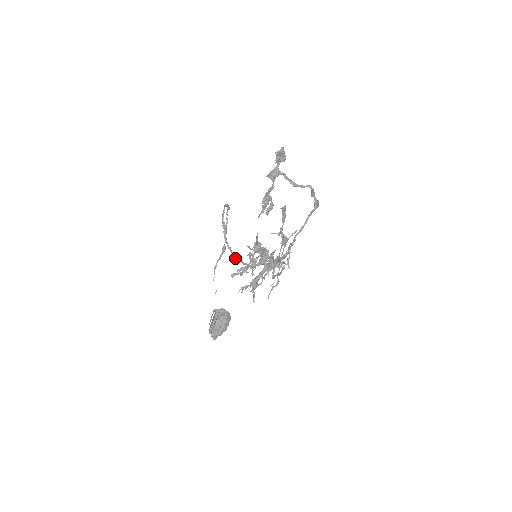
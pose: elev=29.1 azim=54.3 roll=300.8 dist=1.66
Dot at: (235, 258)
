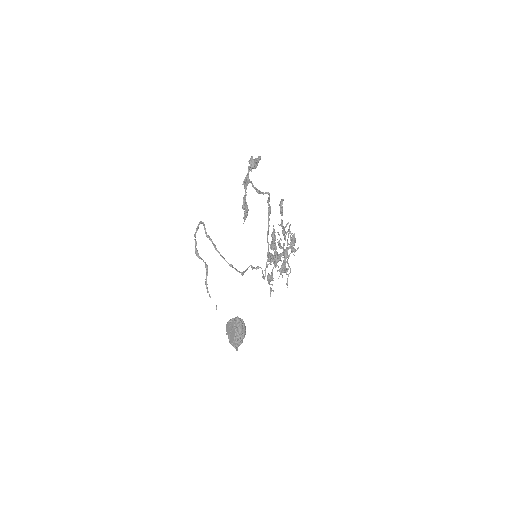
Dot at: (231, 266)
